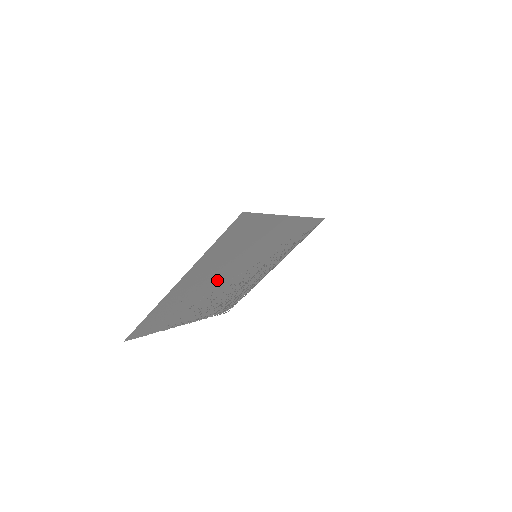
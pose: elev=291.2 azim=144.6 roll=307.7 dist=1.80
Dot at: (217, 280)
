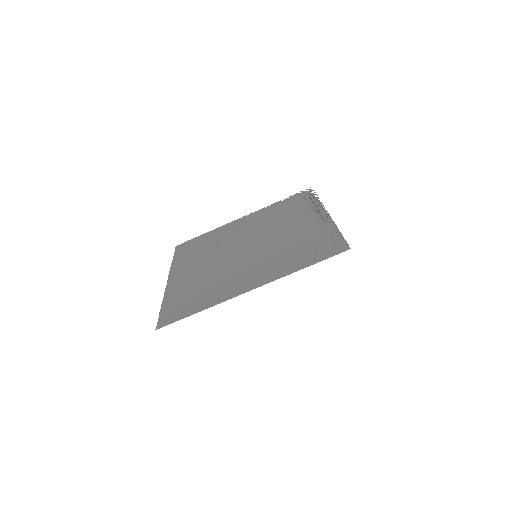
Dot at: (226, 253)
